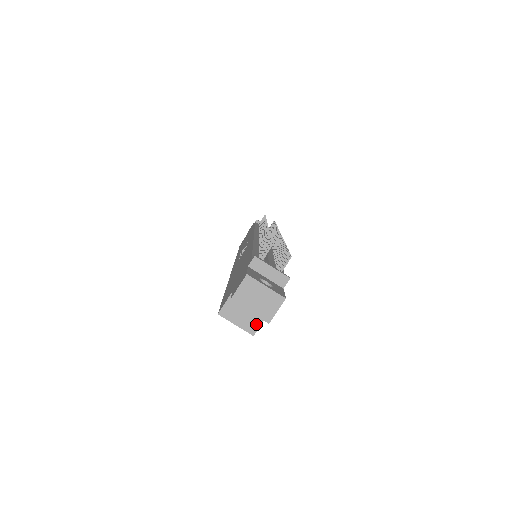
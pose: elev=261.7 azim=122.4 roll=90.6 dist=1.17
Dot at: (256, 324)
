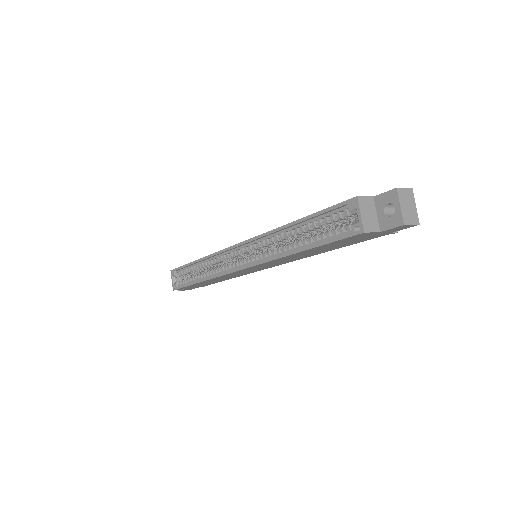
Dot at: (370, 228)
